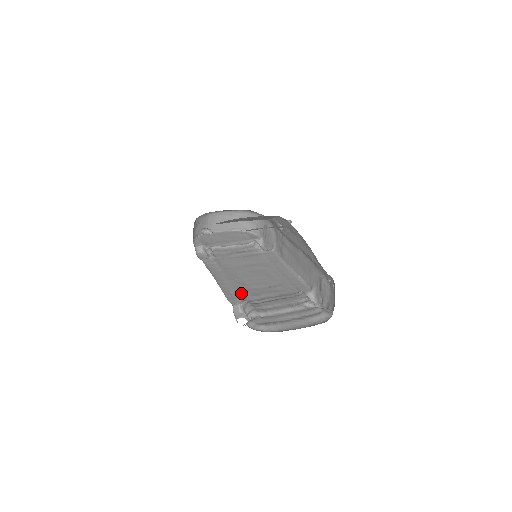
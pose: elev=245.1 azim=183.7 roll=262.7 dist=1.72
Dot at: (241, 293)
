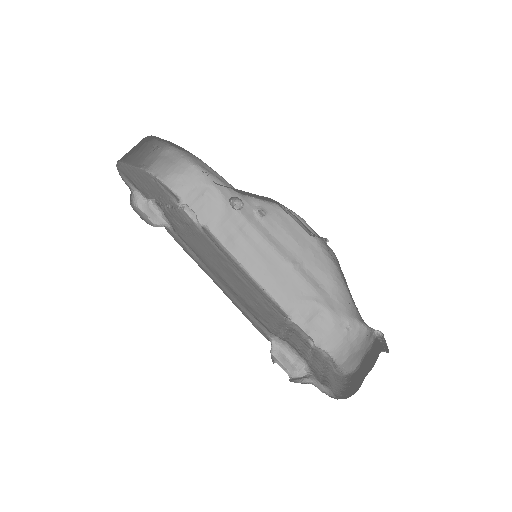
Dot at: (255, 317)
